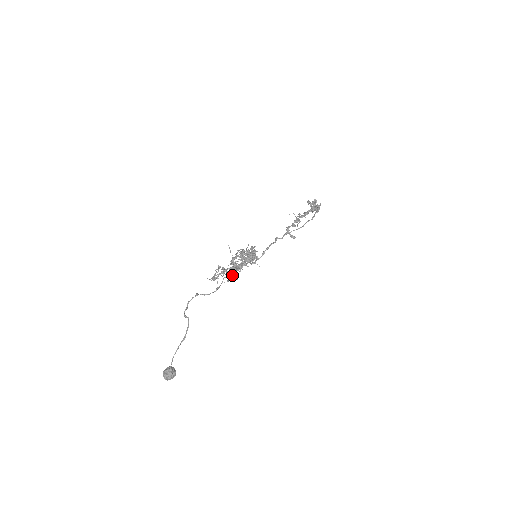
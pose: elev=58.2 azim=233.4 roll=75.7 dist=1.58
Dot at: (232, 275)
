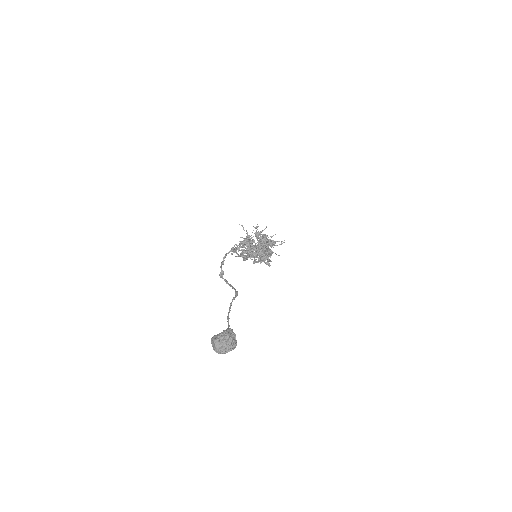
Dot at: (264, 246)
